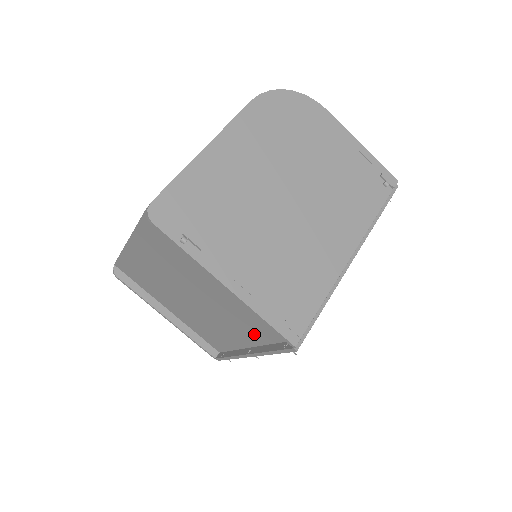
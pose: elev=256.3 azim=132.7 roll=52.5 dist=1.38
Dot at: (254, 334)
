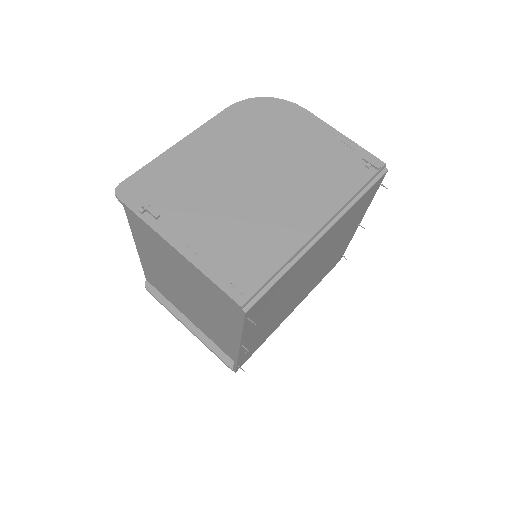
Dot at: (232, 316)
